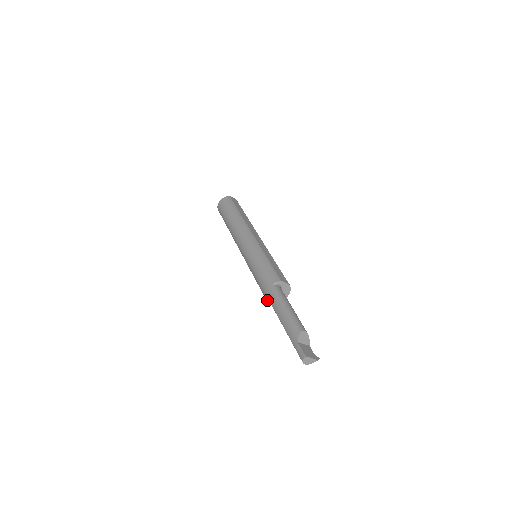
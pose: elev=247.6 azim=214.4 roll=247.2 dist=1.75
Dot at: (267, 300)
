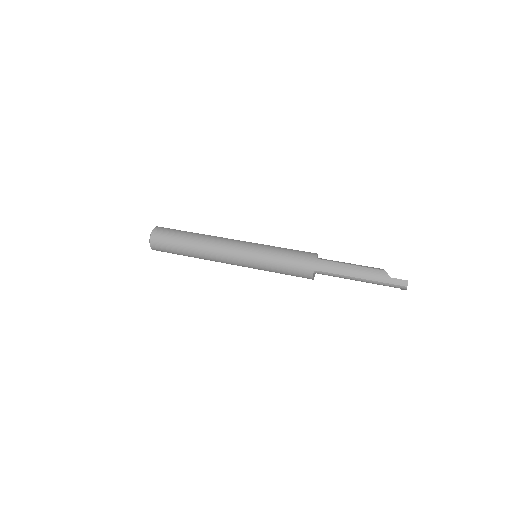
Dot at: (312, 278)
